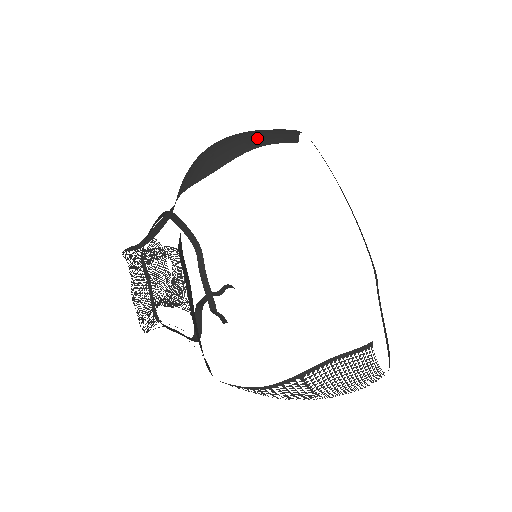
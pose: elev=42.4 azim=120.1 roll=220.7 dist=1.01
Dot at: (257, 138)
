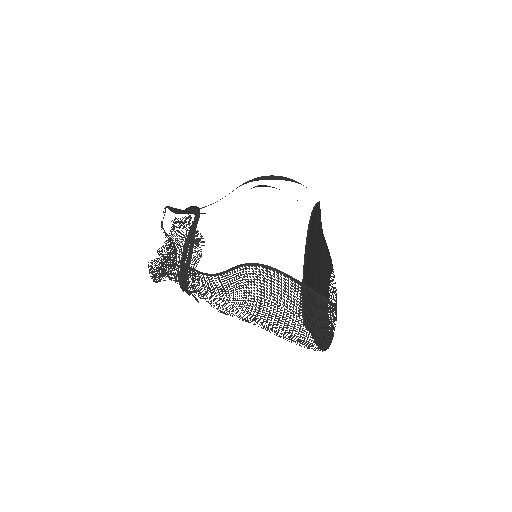
Dot at: occluded
